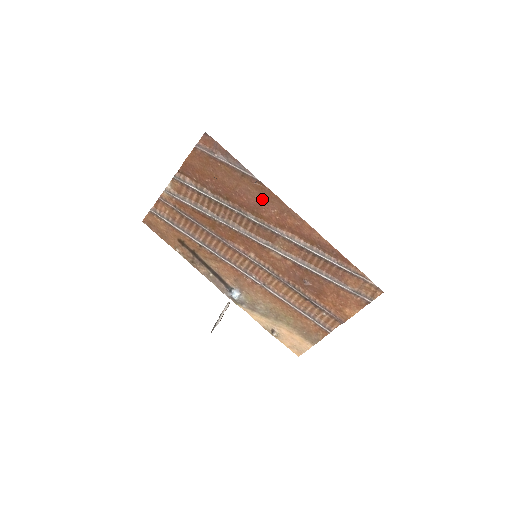
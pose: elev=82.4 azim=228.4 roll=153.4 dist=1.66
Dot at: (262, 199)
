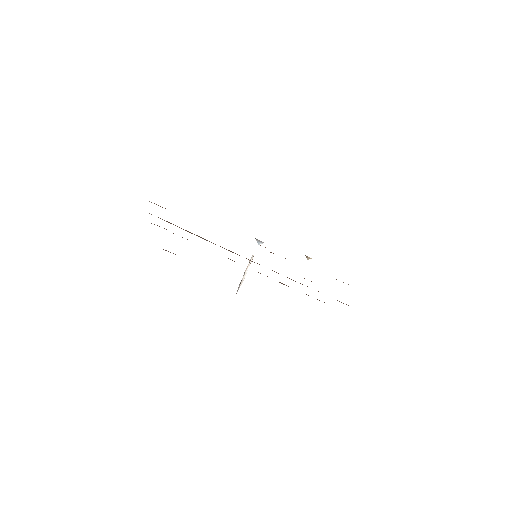
Dot at: occluded
